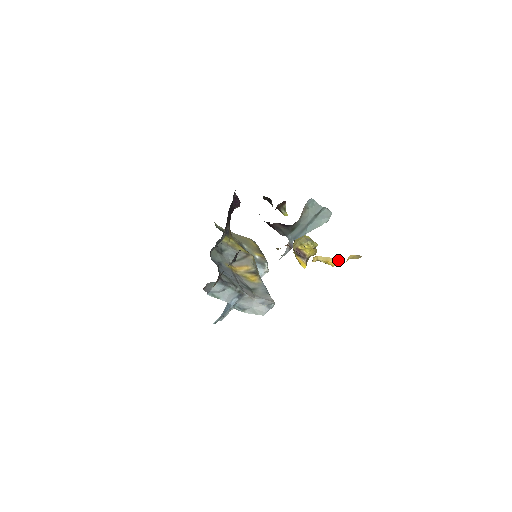
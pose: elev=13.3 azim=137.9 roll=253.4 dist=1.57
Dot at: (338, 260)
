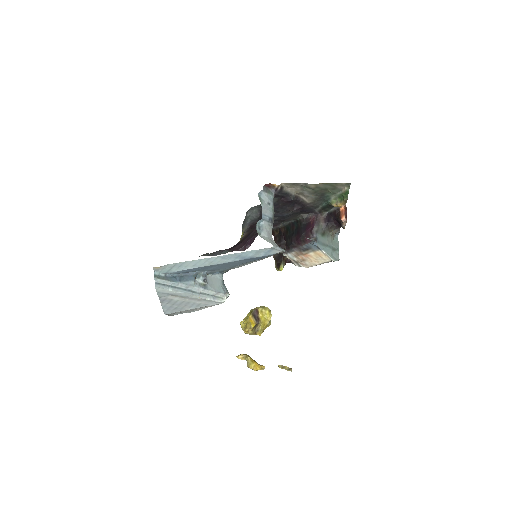
Dot at: (264, 366)
